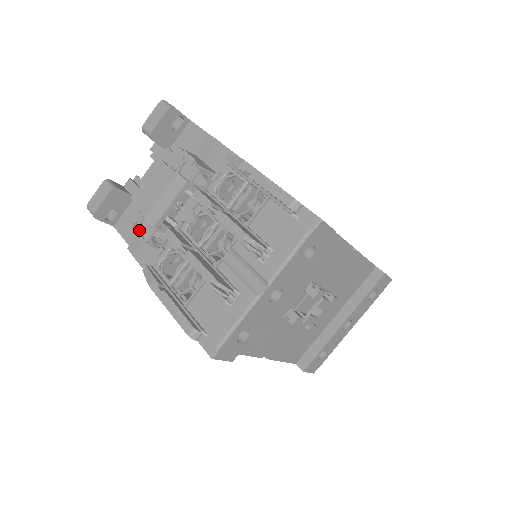
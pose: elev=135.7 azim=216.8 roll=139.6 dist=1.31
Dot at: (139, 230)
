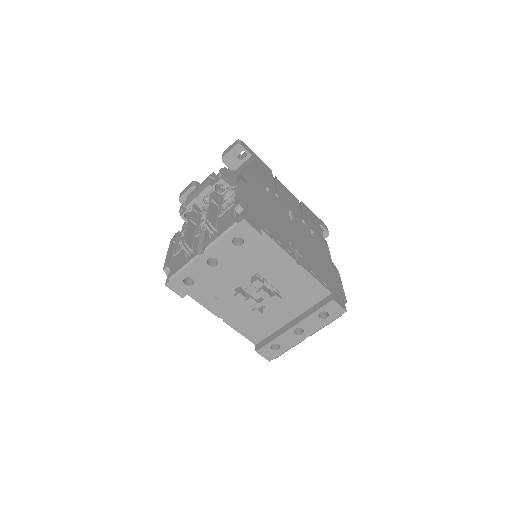
Dot at: (182, 208)
